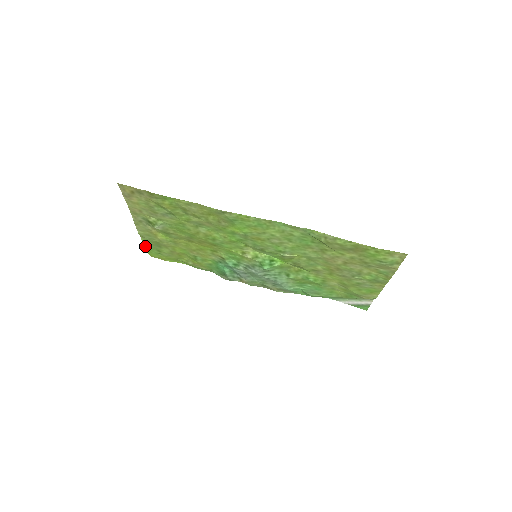
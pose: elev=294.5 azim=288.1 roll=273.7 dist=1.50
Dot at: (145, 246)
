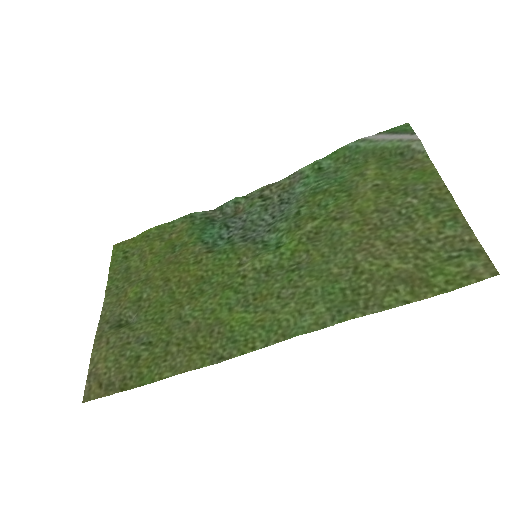
Dot at: (109, 268)
